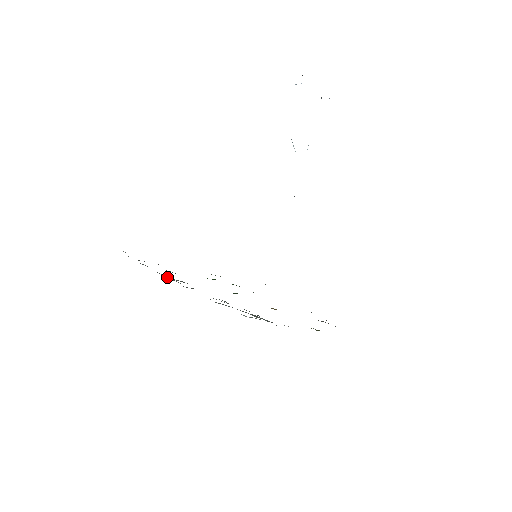
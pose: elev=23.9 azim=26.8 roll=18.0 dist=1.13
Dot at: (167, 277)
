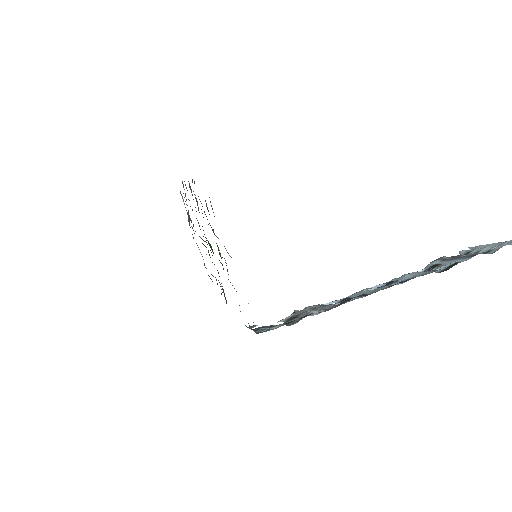
Dot at: occluded
